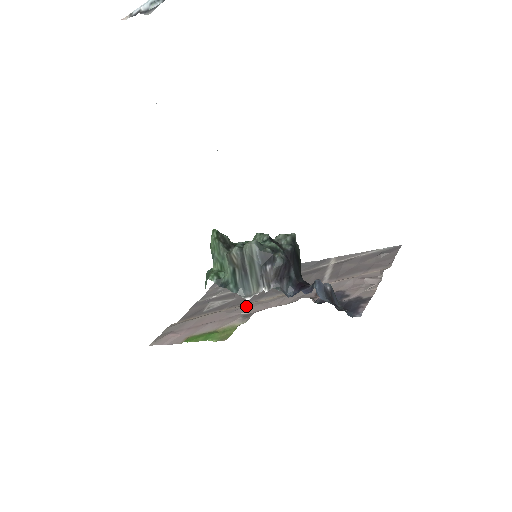
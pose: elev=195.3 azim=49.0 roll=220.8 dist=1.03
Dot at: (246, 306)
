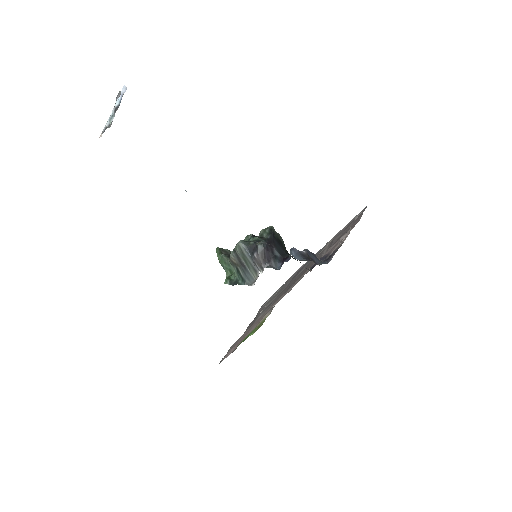
Dot at: (275, 302)
